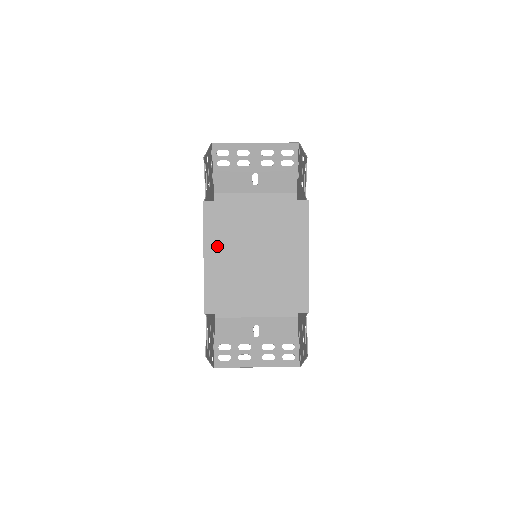
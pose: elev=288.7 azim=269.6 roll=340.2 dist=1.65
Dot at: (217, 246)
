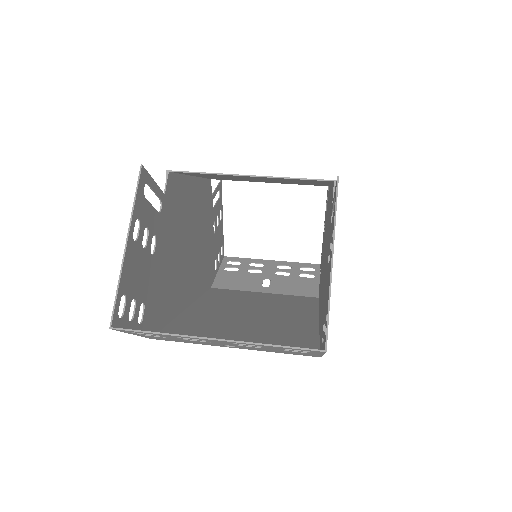
Dot at: (213, 177)
